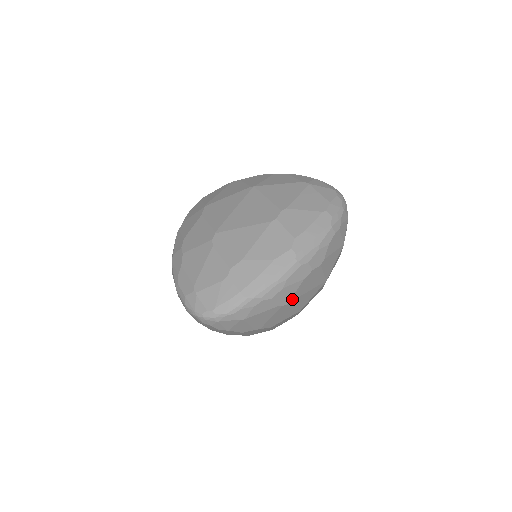
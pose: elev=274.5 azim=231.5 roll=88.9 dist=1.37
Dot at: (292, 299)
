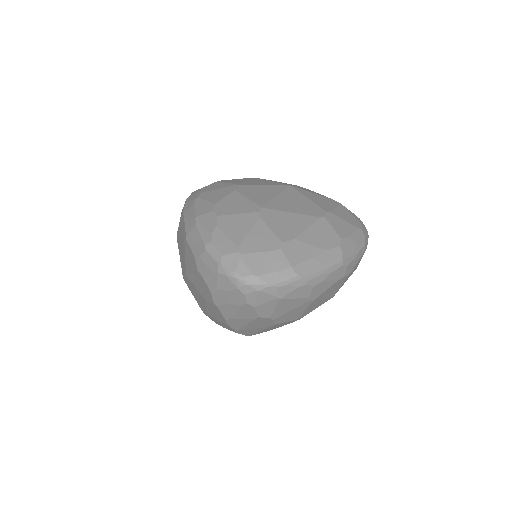
Dot at: (318, 298)
